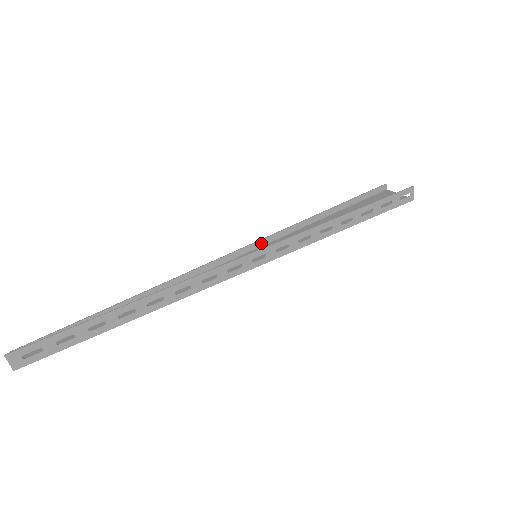
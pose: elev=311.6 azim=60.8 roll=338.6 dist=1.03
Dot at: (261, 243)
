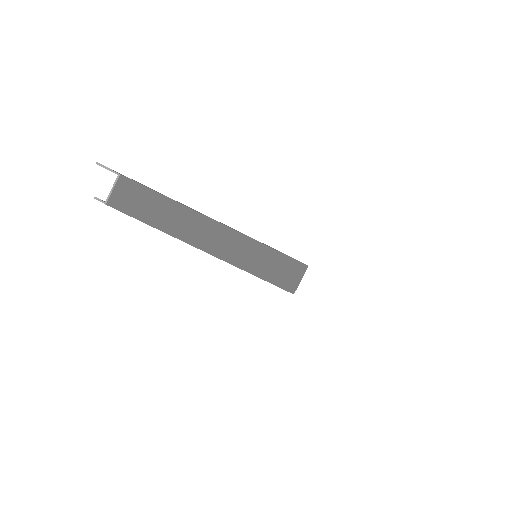
Dot at: occluded
